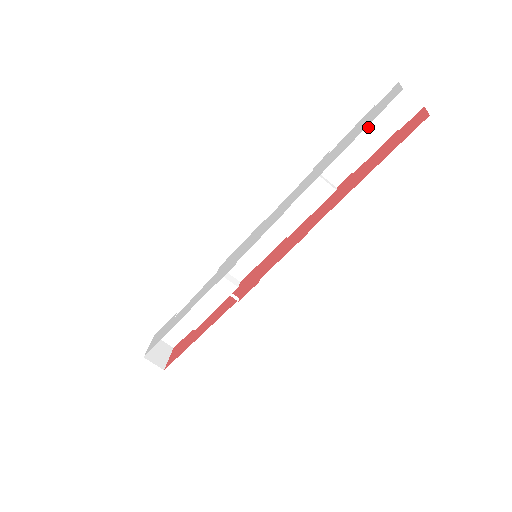
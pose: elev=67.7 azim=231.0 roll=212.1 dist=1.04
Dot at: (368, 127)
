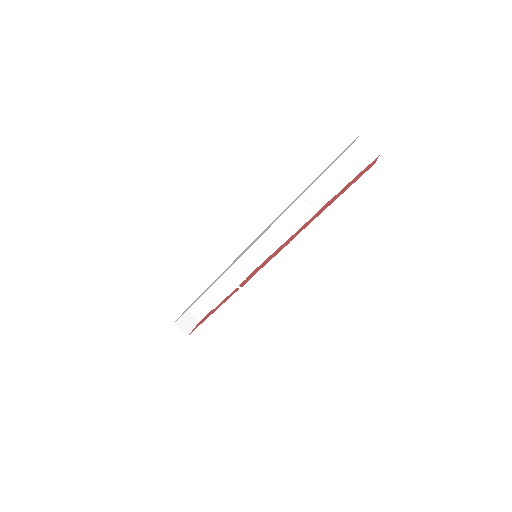
Dot at: (340, 166)
